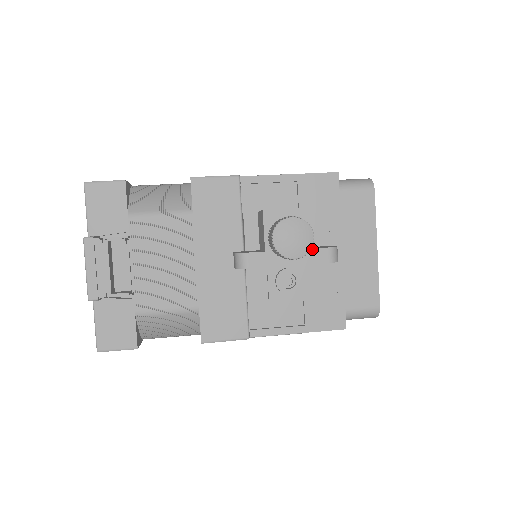
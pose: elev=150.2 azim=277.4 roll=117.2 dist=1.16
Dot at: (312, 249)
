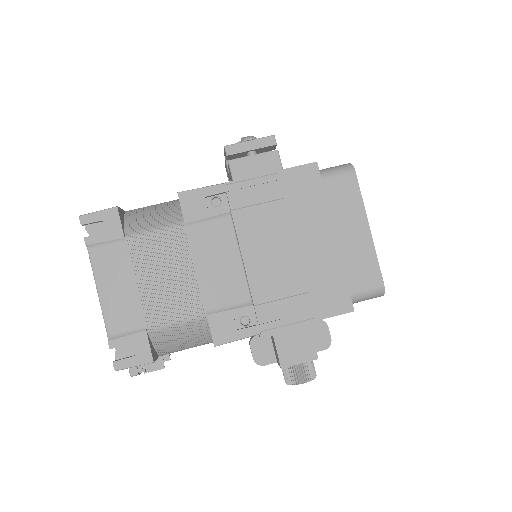
Dot at: occluded
